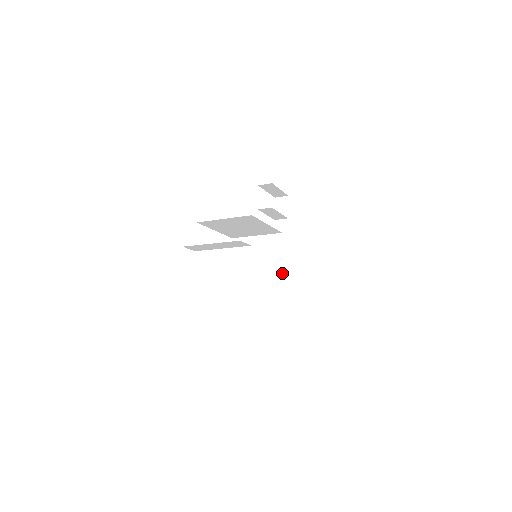
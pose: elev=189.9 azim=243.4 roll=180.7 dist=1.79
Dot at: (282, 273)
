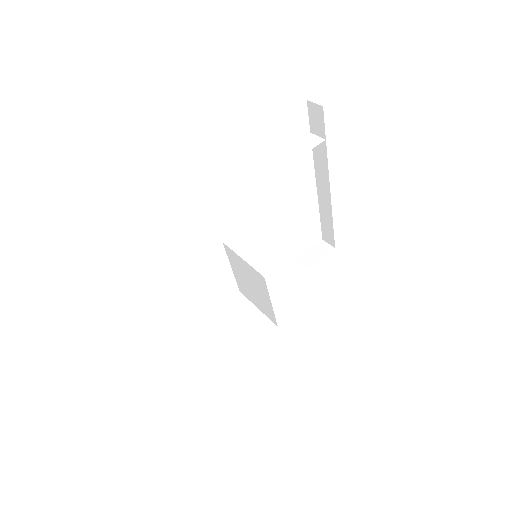
Dot at: (325, 200)
